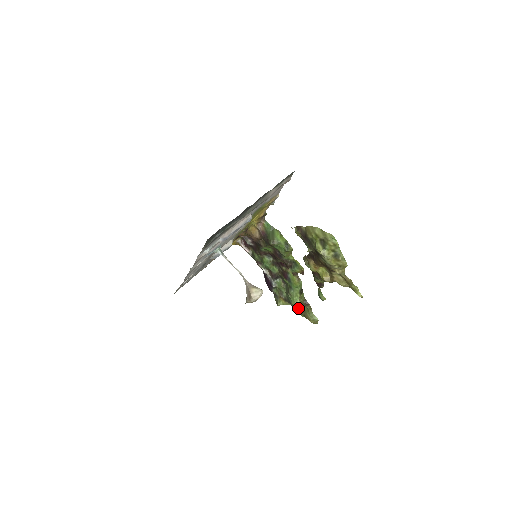
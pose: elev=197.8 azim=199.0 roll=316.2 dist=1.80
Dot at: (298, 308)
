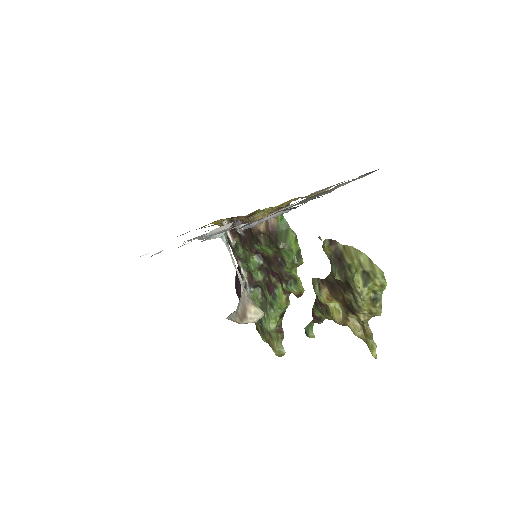
Dot at: (264, 330)
